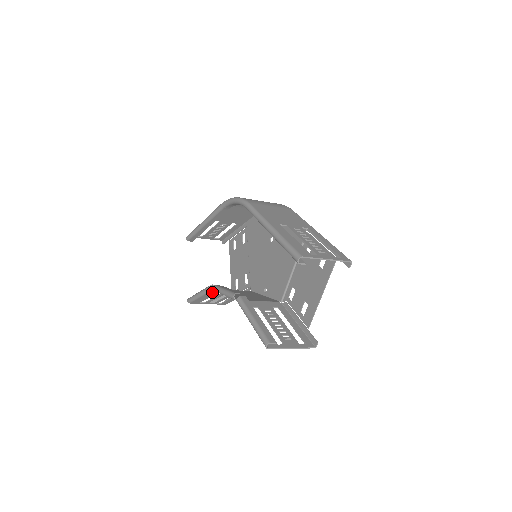
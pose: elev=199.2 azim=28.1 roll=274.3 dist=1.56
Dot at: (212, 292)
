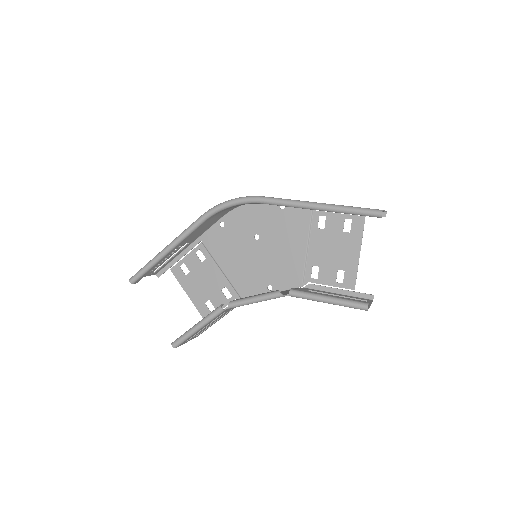
Dot at: (220, 314)
